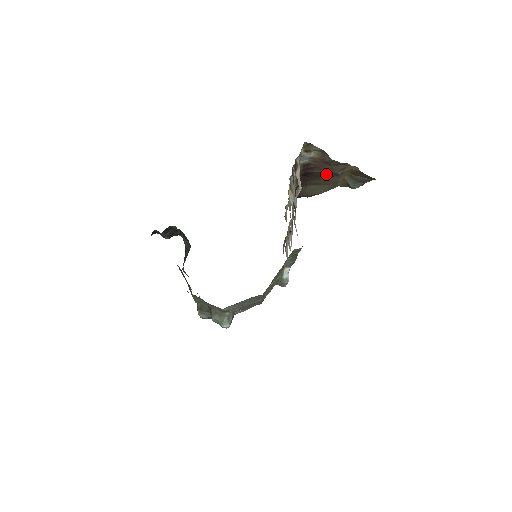
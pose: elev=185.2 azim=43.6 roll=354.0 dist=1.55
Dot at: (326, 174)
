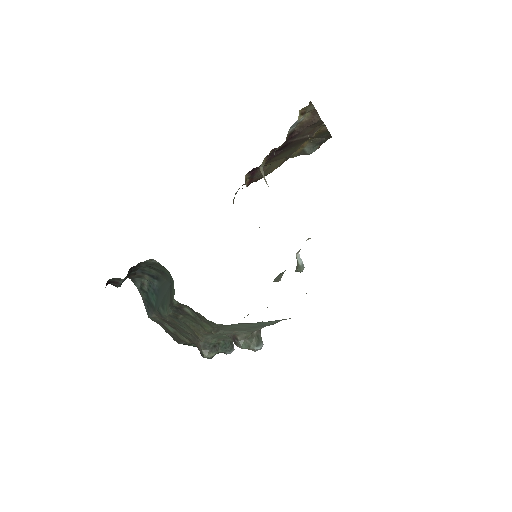
Dot at: (300, 141)
